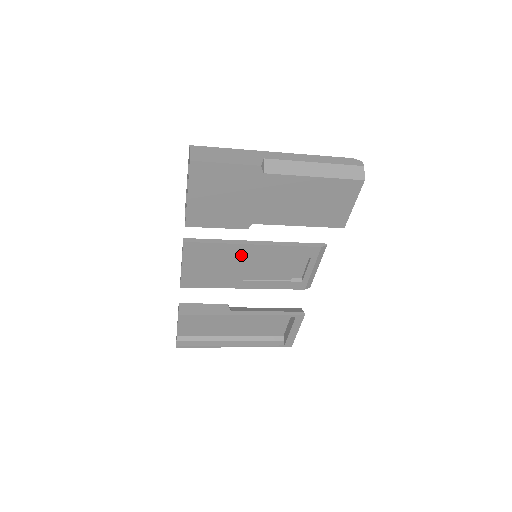
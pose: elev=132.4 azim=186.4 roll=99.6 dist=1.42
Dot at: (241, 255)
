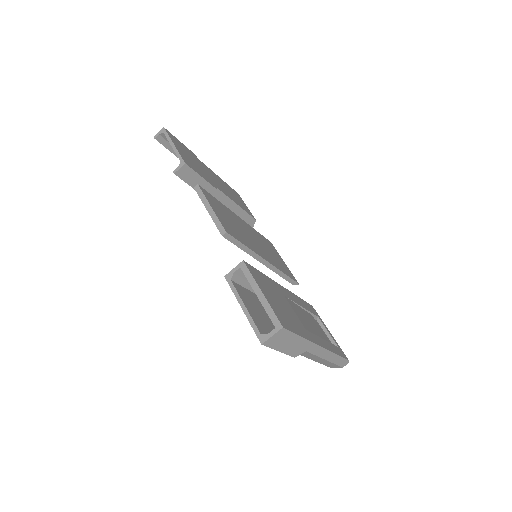
Dot at: occluded
